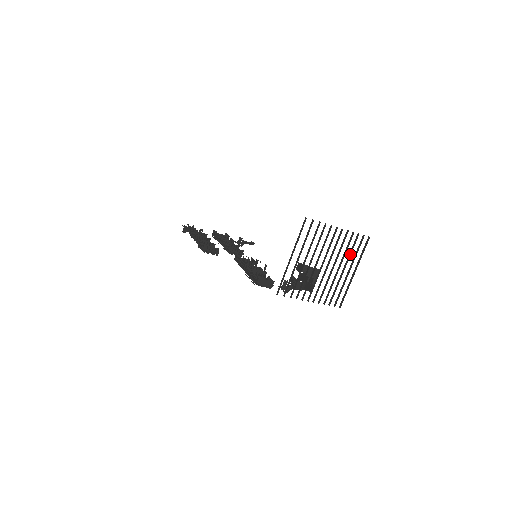
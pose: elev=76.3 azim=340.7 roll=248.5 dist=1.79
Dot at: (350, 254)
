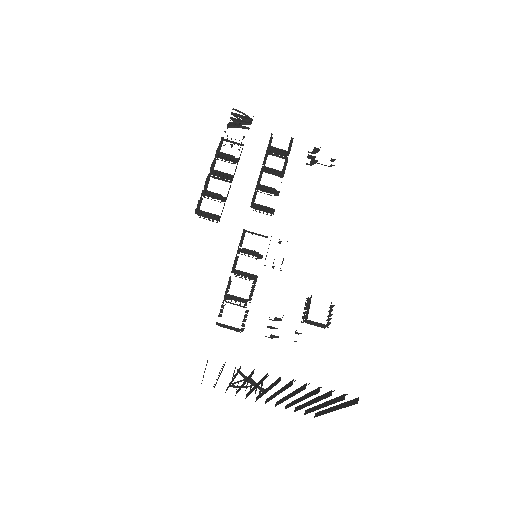
Dot at: (318, 399)
